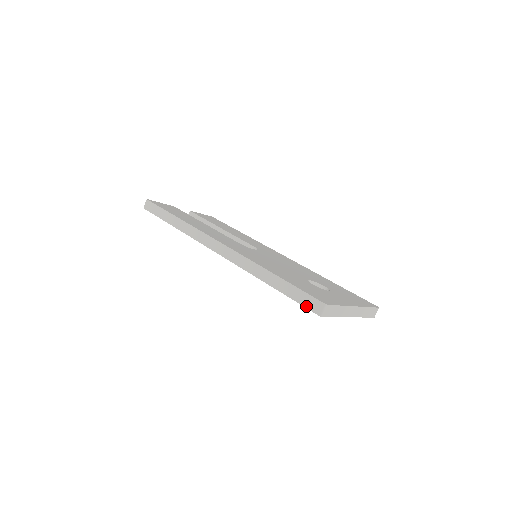
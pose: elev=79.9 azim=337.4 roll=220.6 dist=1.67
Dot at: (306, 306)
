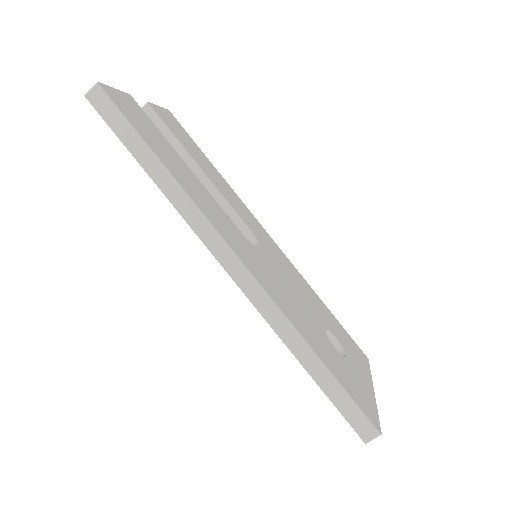
Dot at: (351, 423)
